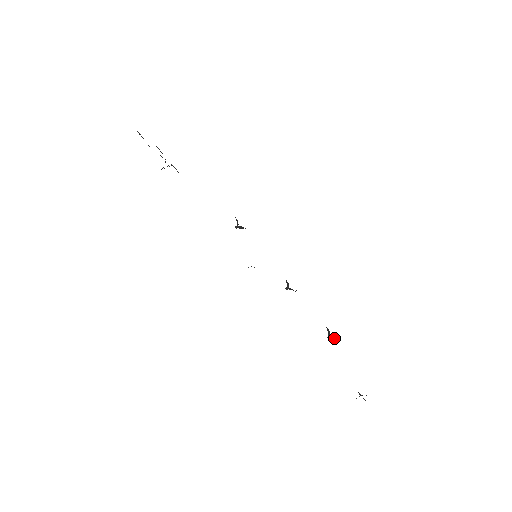
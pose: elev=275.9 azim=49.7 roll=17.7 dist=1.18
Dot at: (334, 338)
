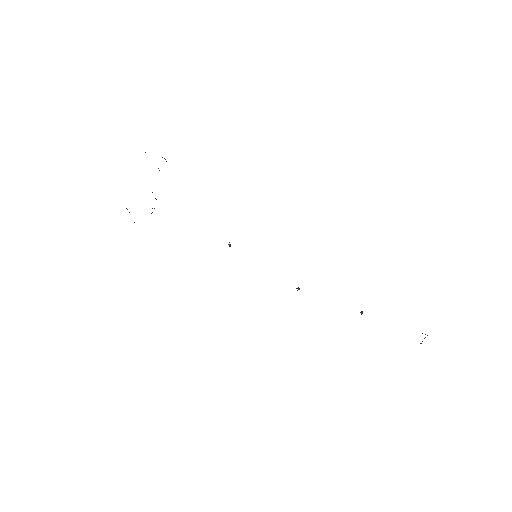
Dot at: occluded
